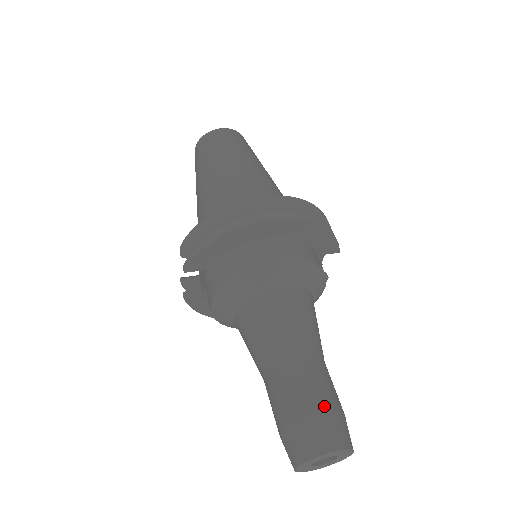
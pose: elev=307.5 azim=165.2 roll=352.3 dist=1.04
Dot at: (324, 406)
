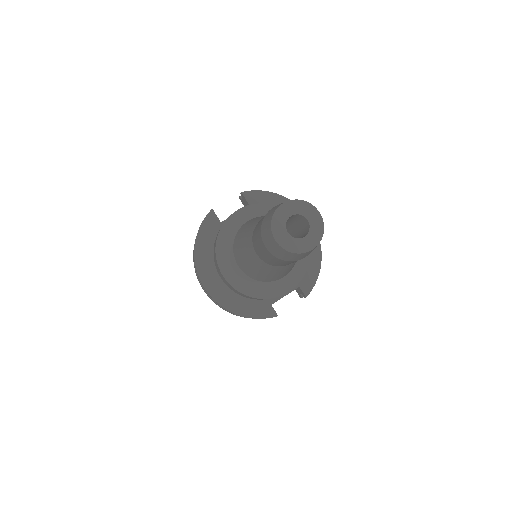
Dot at: occluded
